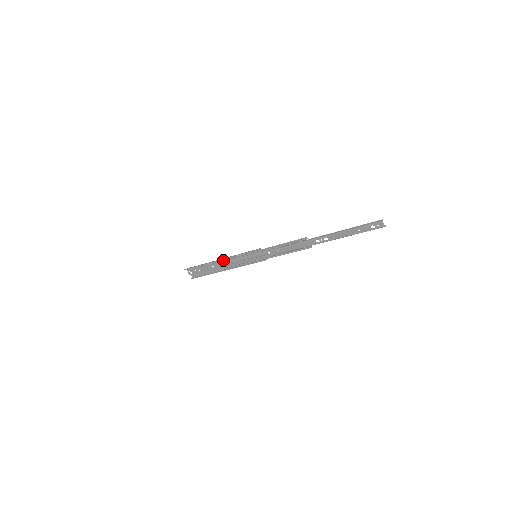
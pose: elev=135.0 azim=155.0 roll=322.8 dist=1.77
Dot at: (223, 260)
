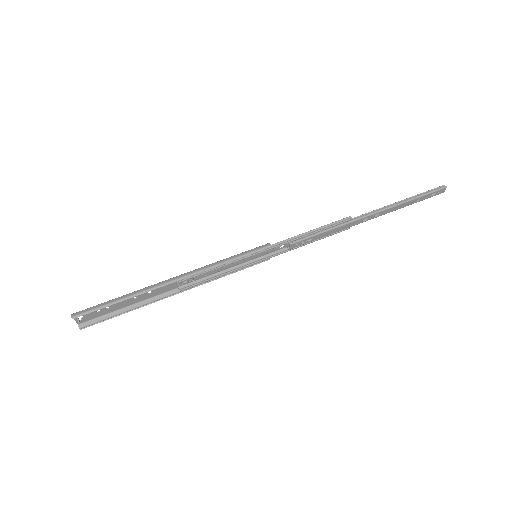
Dot at: (187, 276)
